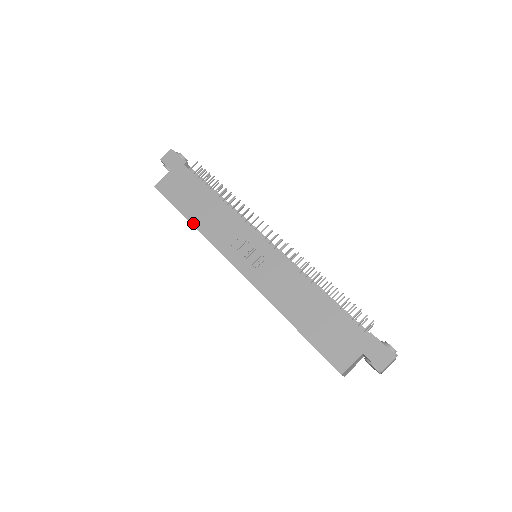
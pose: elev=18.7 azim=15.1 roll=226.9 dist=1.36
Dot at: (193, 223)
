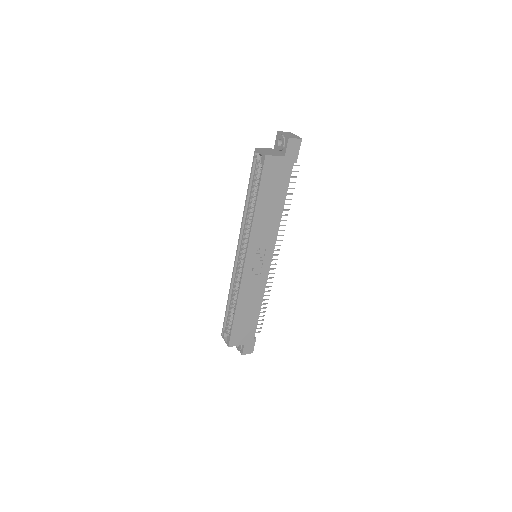
Dot at: (256, 212)
